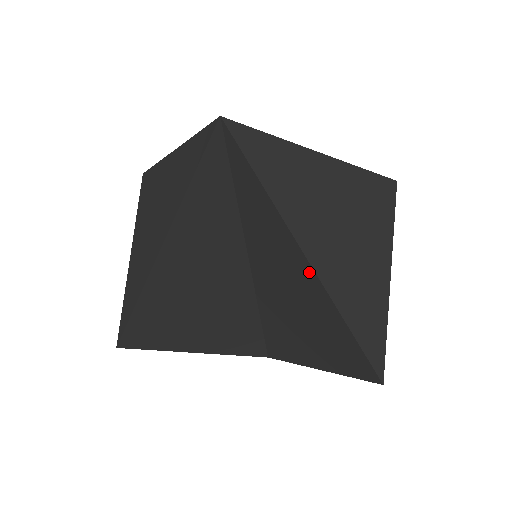
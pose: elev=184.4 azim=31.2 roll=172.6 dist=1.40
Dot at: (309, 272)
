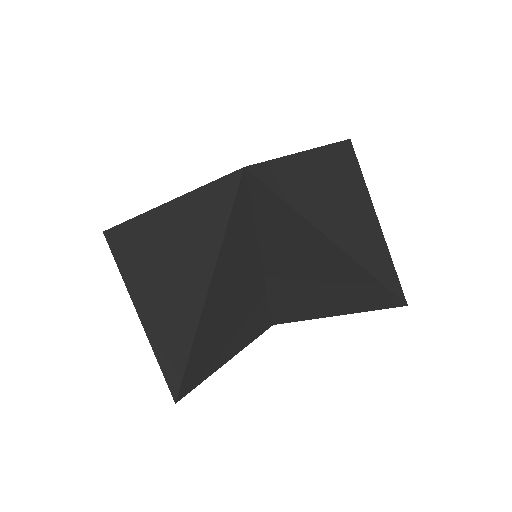
Dot at: (341, 257)
